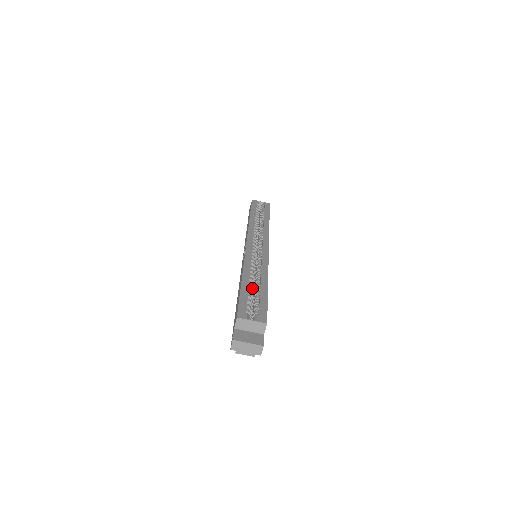
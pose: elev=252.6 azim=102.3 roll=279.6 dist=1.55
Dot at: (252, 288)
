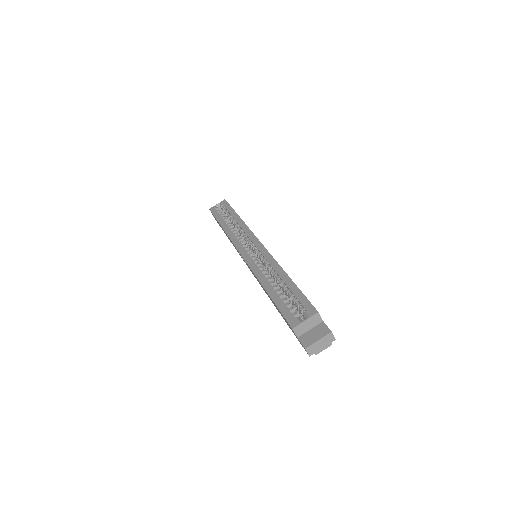
Dot at: (278, 287)
